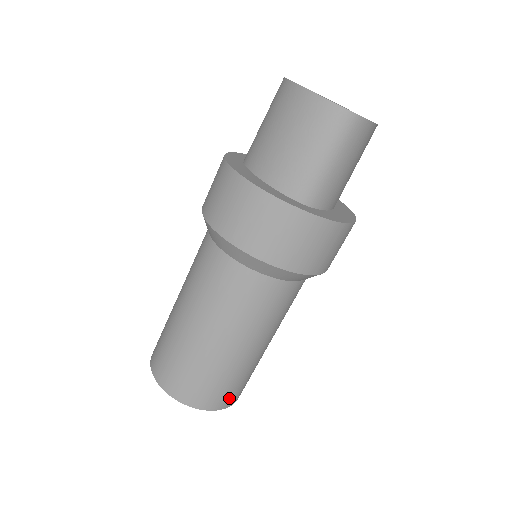
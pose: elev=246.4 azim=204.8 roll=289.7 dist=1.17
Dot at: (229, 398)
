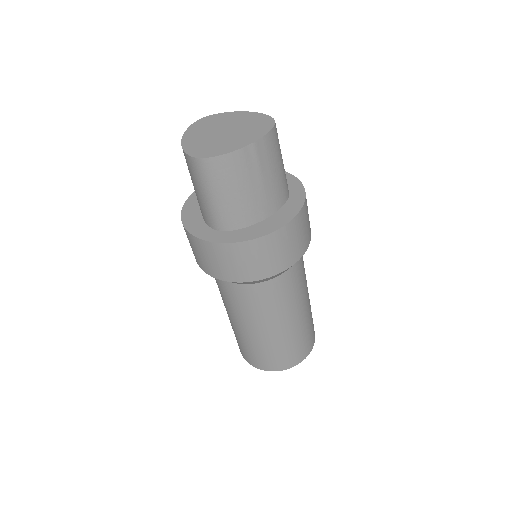
Dot at: (279, 364)
